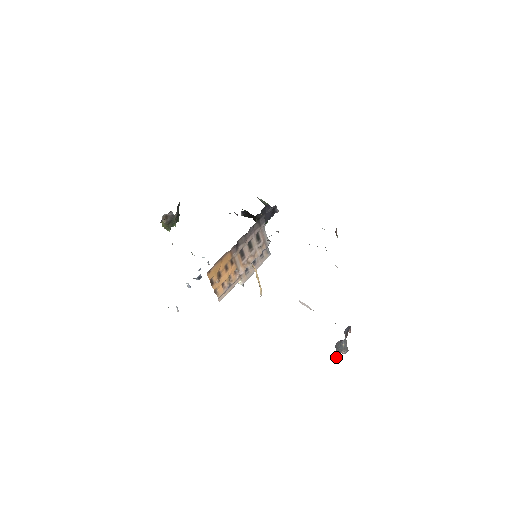
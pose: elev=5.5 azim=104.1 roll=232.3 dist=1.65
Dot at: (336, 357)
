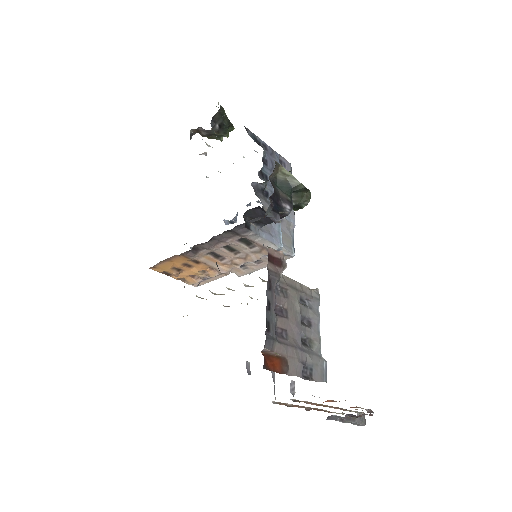
Dot at: (338, 420)
